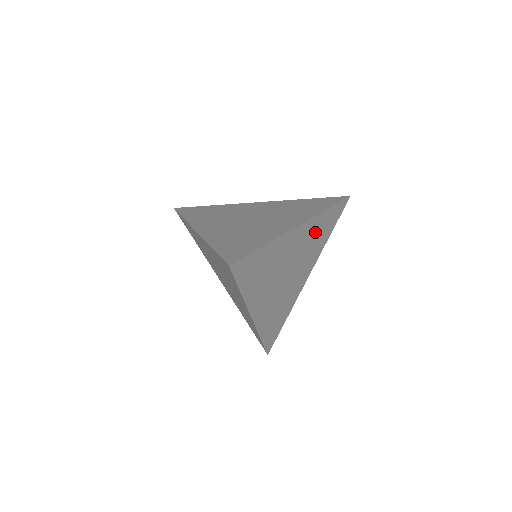
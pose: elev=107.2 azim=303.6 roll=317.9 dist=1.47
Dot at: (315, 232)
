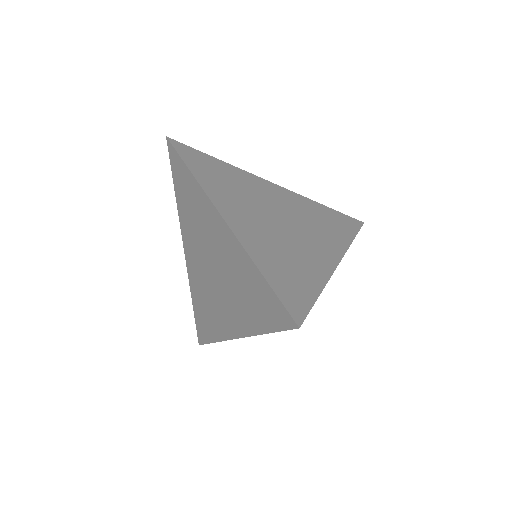
Dot at: (312, 212)
